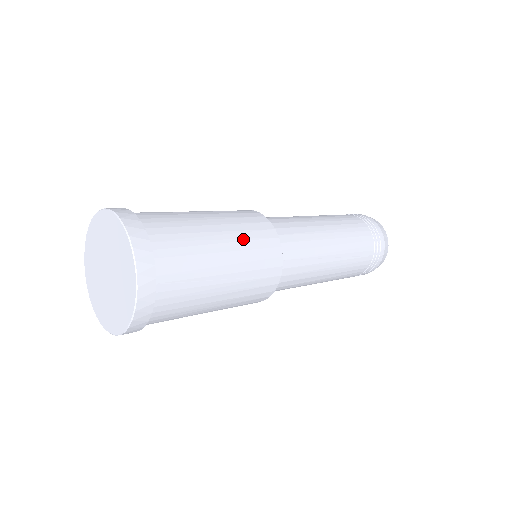
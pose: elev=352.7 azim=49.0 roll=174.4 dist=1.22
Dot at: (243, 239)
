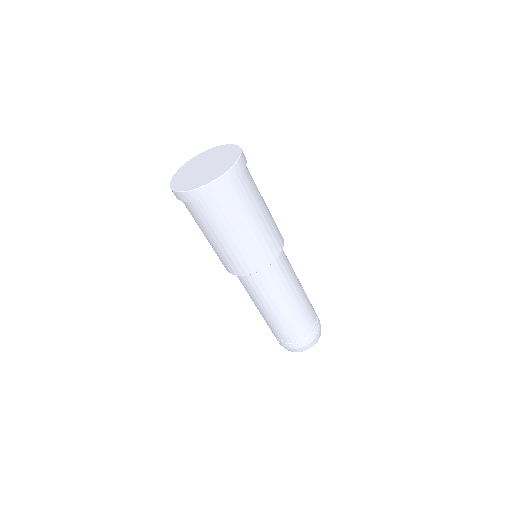
Dot at: (270, 227)
